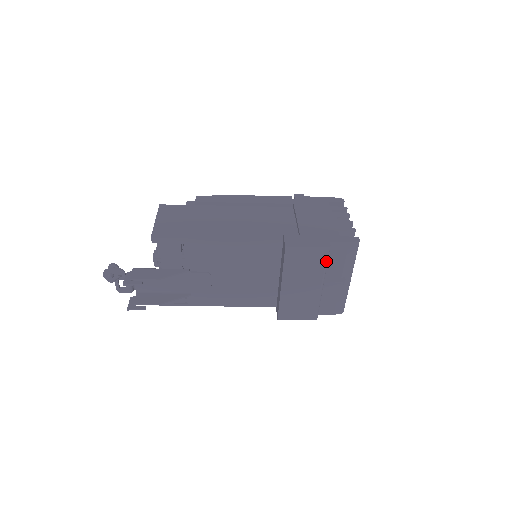
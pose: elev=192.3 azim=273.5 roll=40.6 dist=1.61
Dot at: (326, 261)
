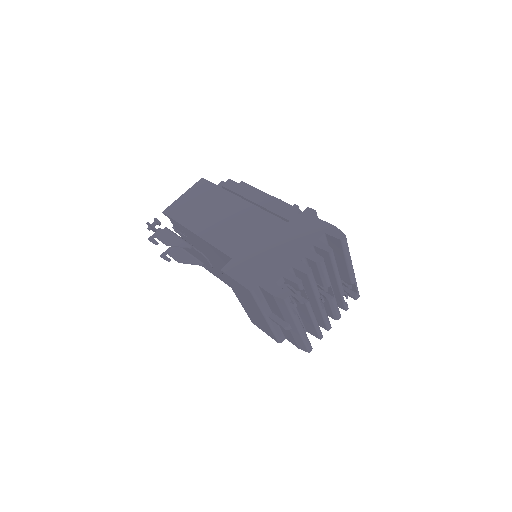
Dot at: (256, 301)
